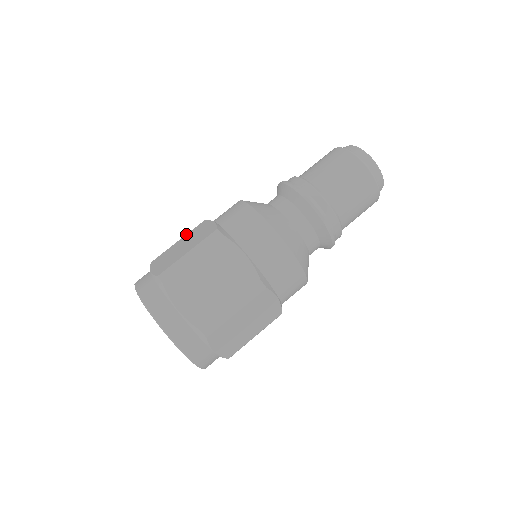
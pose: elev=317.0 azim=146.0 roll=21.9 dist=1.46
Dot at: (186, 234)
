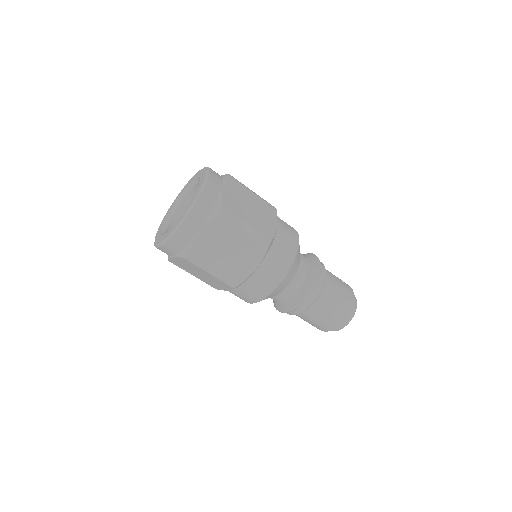
Dot at: (262, 198)
